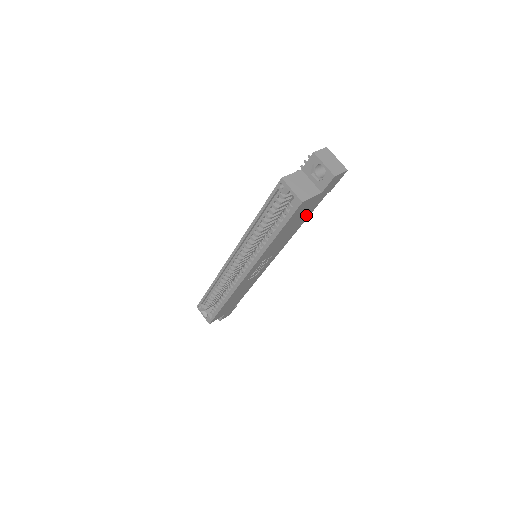
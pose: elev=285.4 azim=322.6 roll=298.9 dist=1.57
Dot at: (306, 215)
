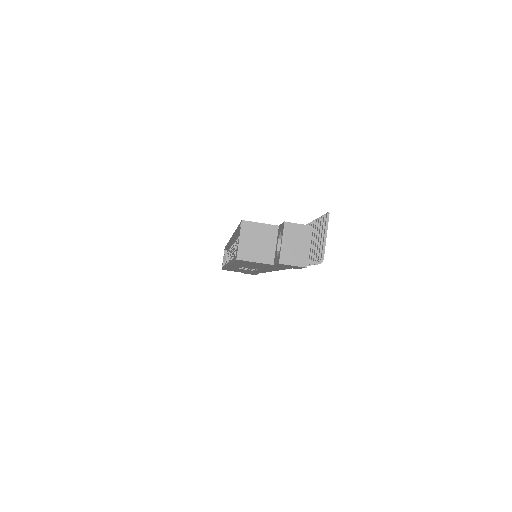
Dot at: occluded
